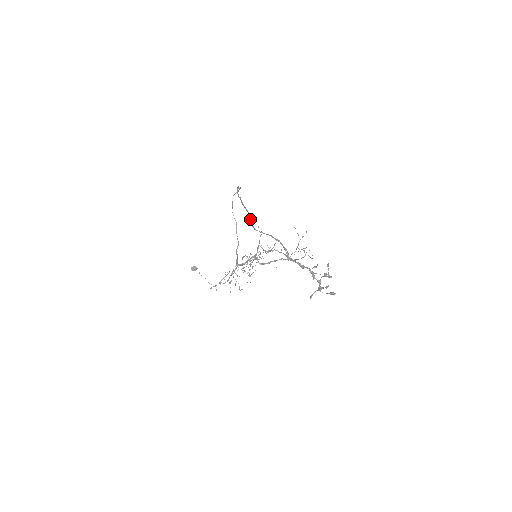
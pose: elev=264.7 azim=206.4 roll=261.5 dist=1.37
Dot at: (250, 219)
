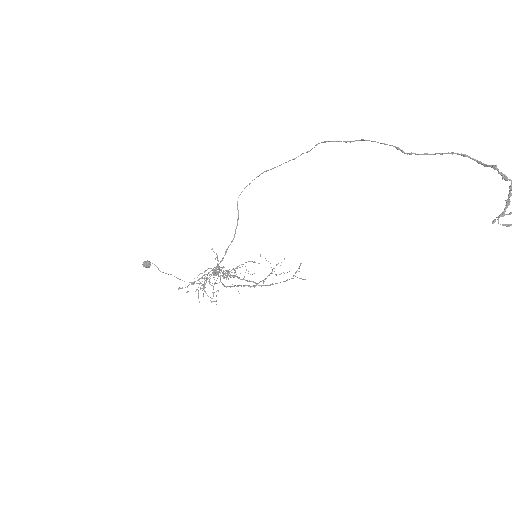
Dot at: (396, 147)
